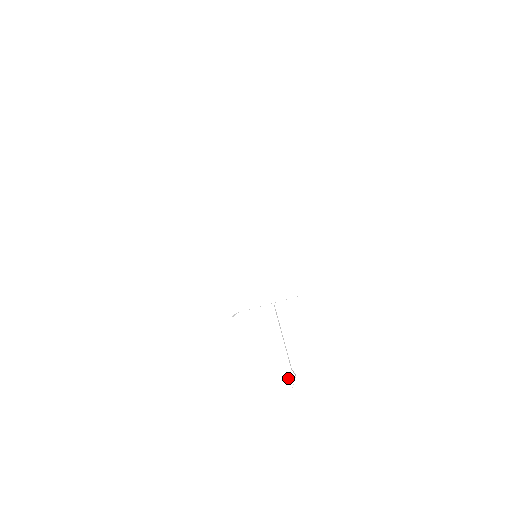
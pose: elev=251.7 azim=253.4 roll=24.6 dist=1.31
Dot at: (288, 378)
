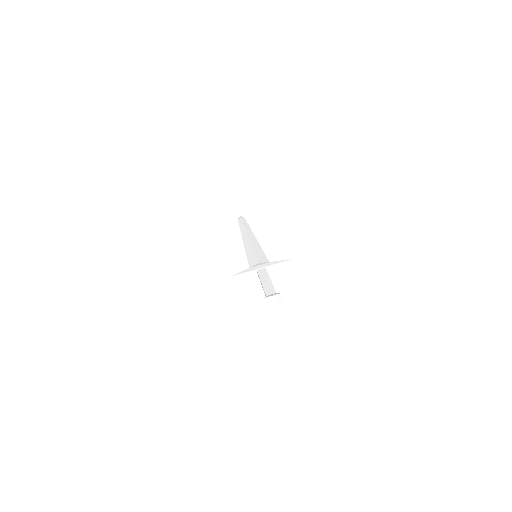
Dot at: (272, 296)
